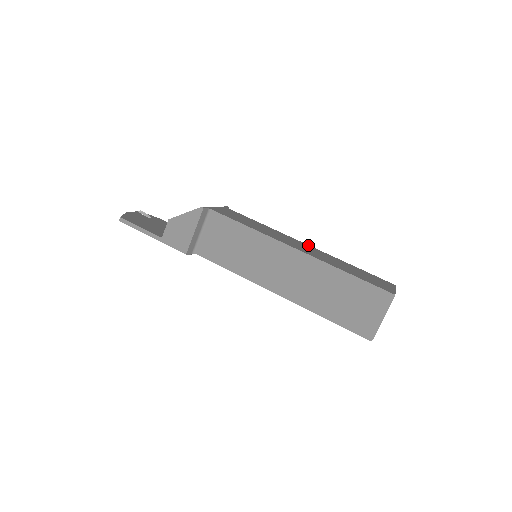
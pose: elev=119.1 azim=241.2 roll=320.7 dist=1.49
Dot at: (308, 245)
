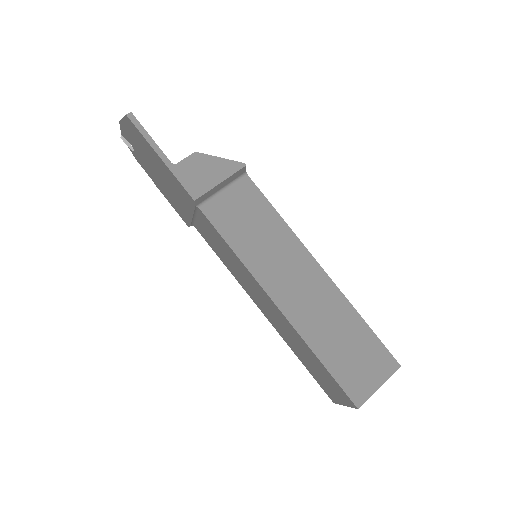
Dot at: occluded
